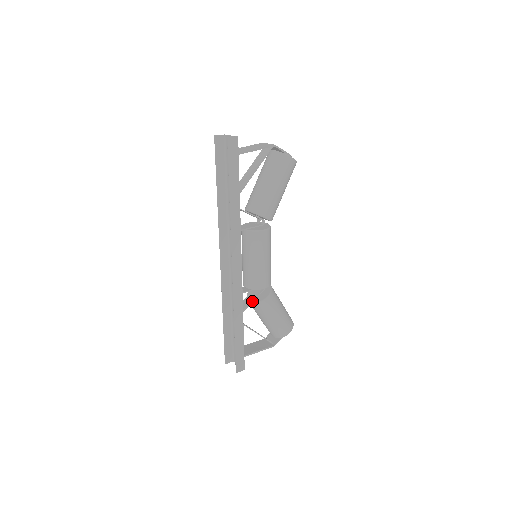
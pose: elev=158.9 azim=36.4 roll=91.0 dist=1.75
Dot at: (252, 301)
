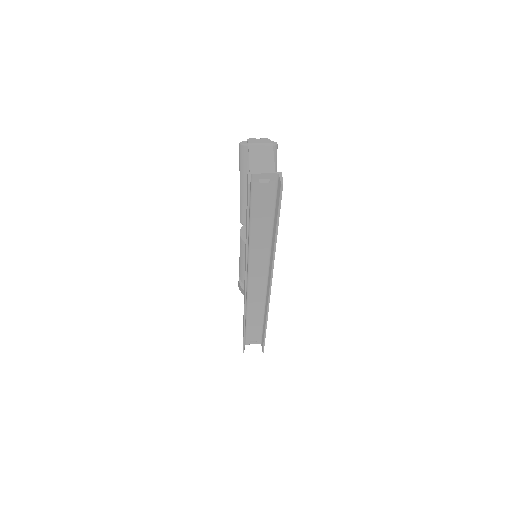
Dot at: occluded
